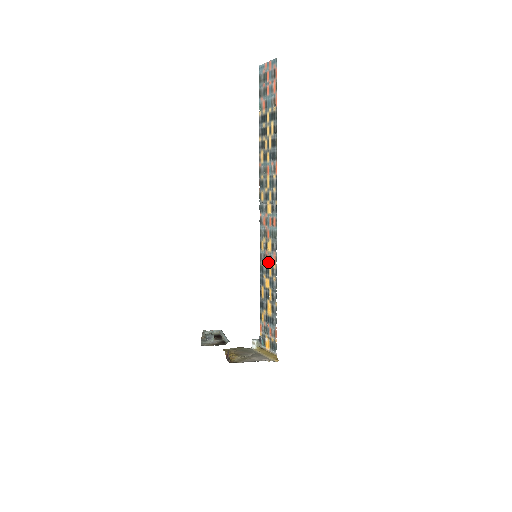
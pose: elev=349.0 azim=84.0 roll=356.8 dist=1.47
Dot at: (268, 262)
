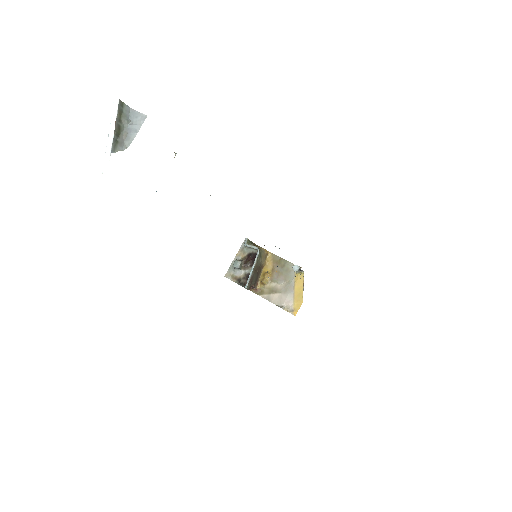
Dot at: occluded
